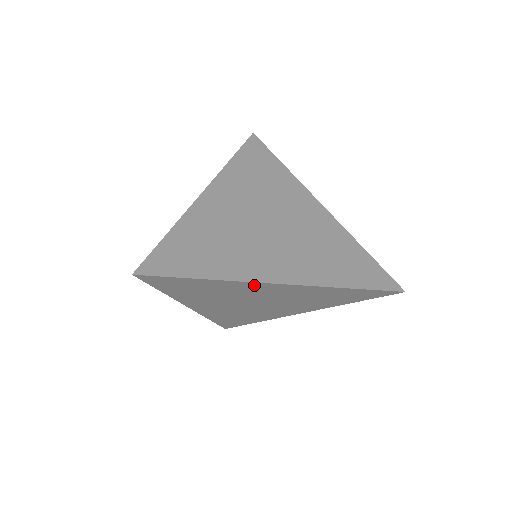
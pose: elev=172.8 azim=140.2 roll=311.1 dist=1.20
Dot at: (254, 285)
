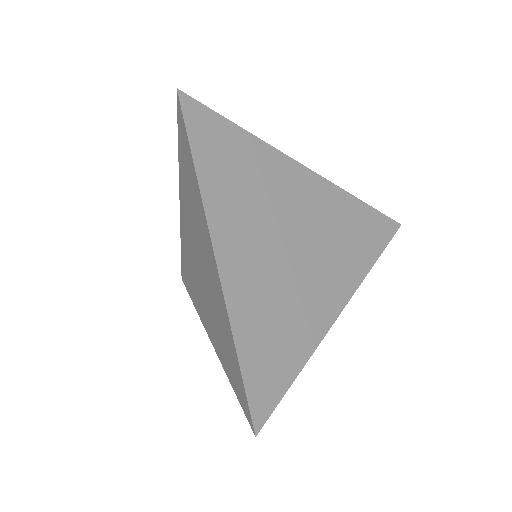
Dot at: occluded
